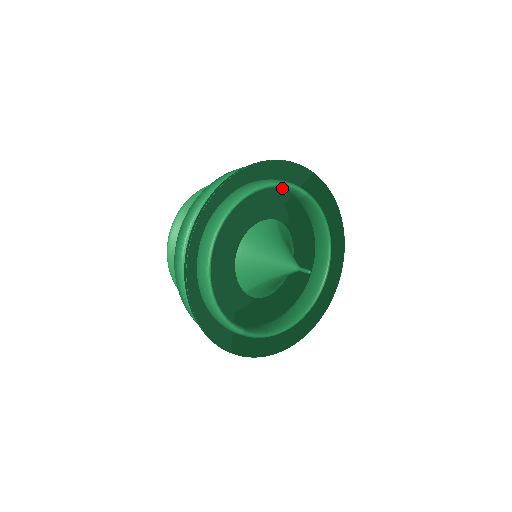
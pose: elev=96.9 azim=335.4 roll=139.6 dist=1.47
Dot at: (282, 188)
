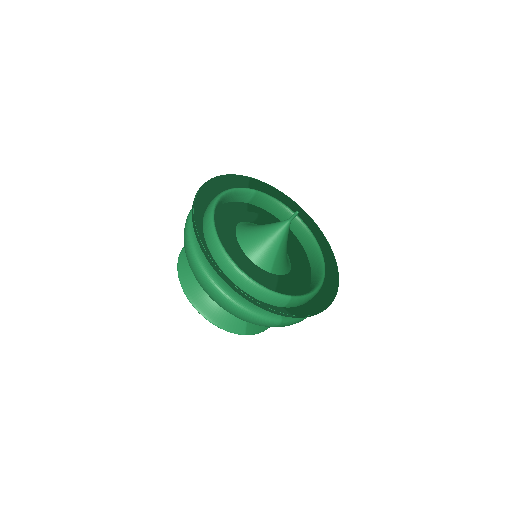
Dot at: (236, 193)
